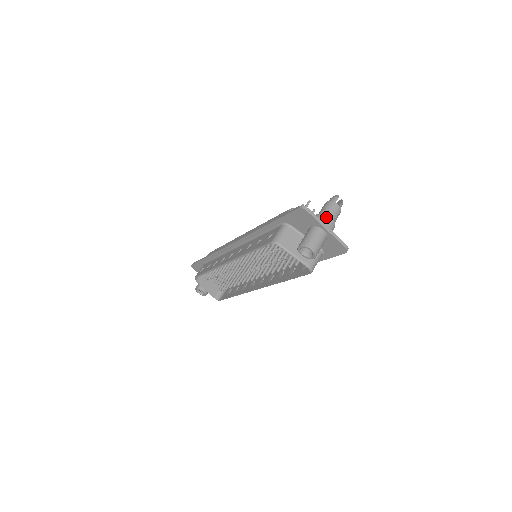
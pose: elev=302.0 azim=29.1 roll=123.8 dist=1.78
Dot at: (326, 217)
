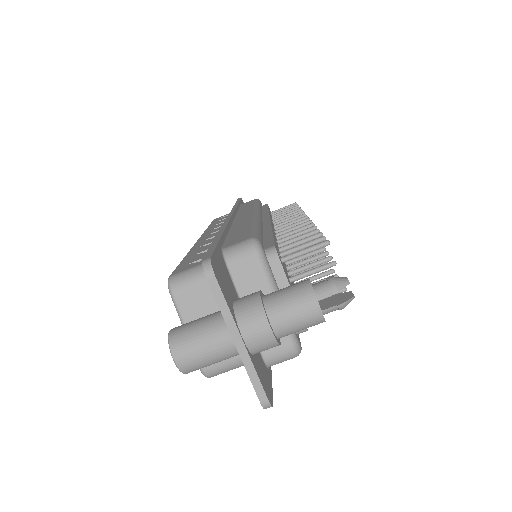
Dot at: (259, 316)
